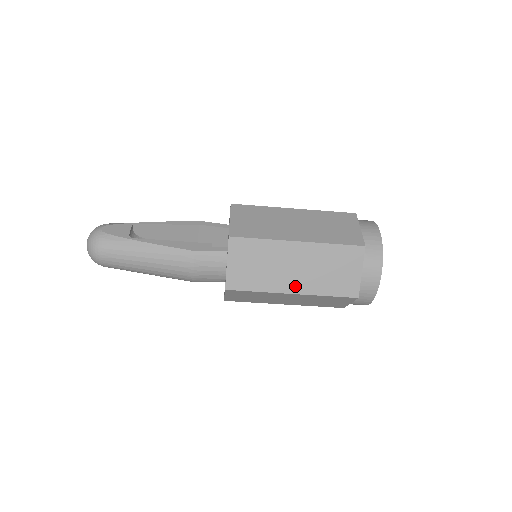
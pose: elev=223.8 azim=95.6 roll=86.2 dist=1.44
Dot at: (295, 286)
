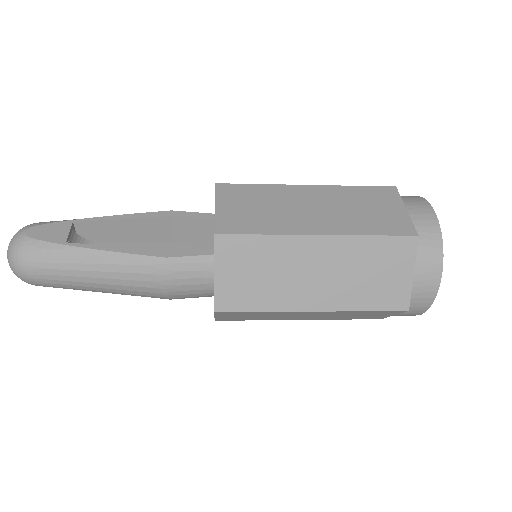
Dot at: (317, 300)
